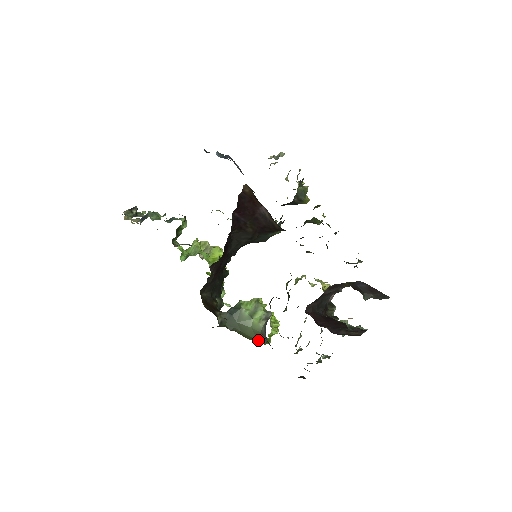
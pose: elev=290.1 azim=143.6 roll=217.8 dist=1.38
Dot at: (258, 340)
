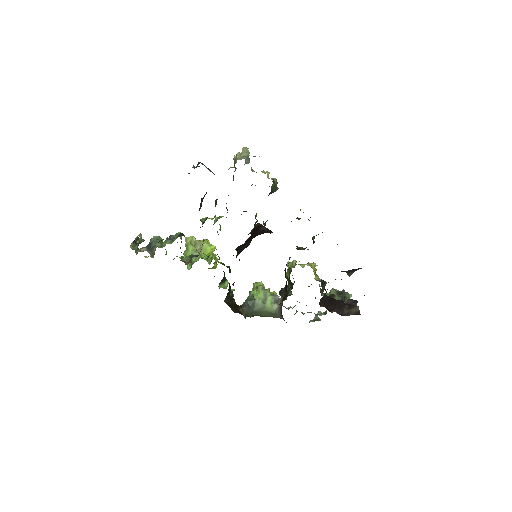
Dot at: occluded
